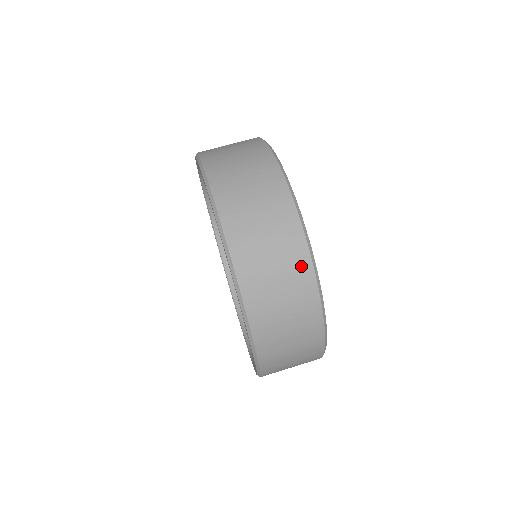
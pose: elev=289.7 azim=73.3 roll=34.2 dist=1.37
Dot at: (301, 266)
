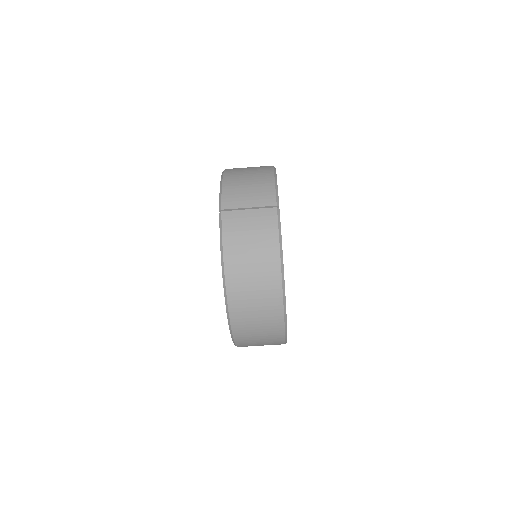
Dot at: (277, 336)
